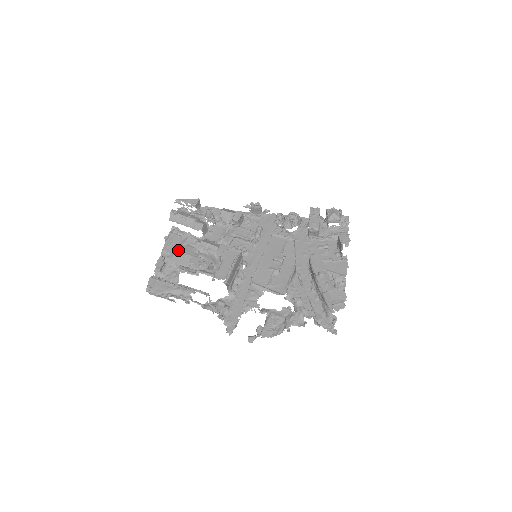
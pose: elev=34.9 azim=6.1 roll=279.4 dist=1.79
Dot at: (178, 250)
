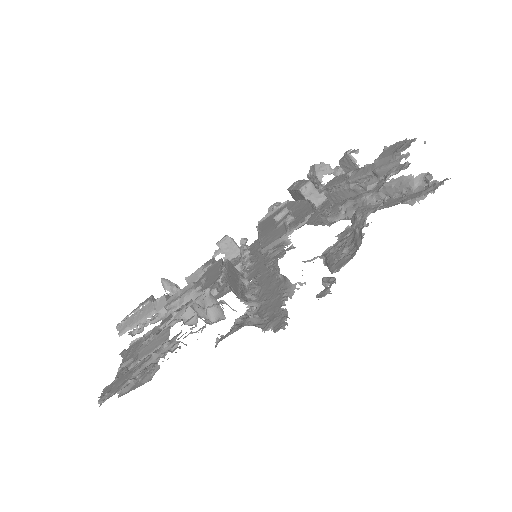
Dot at: occluded
